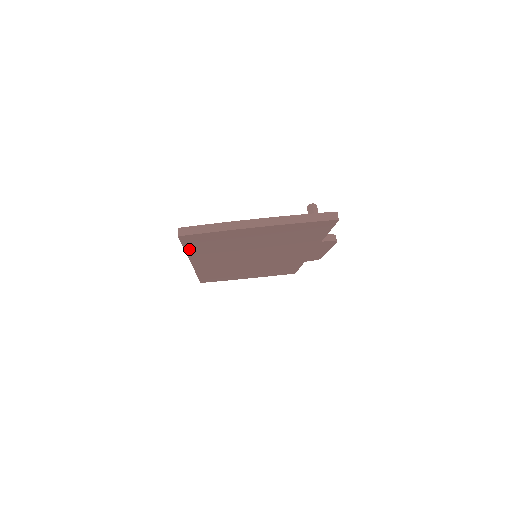
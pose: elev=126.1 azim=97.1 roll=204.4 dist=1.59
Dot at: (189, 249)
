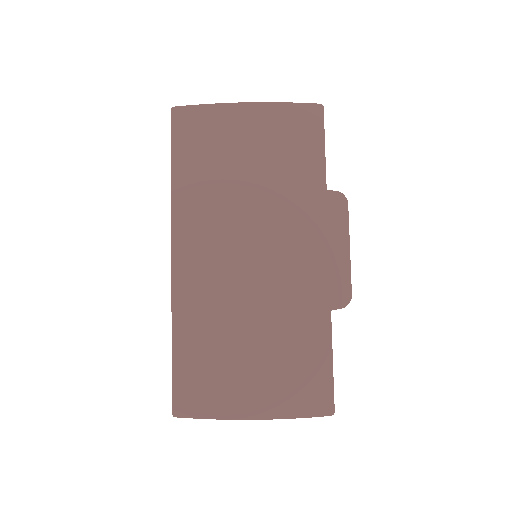
Dot at: (176, 164)
